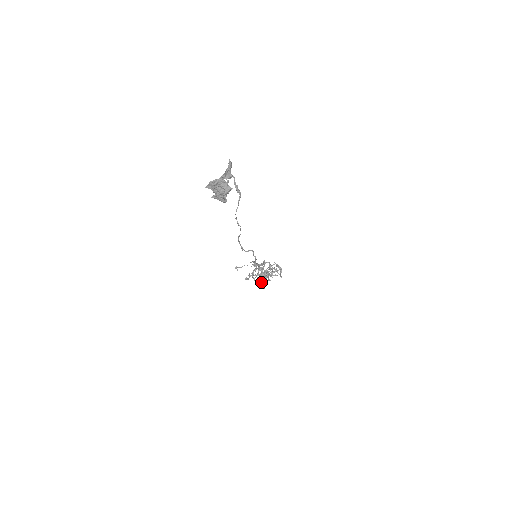
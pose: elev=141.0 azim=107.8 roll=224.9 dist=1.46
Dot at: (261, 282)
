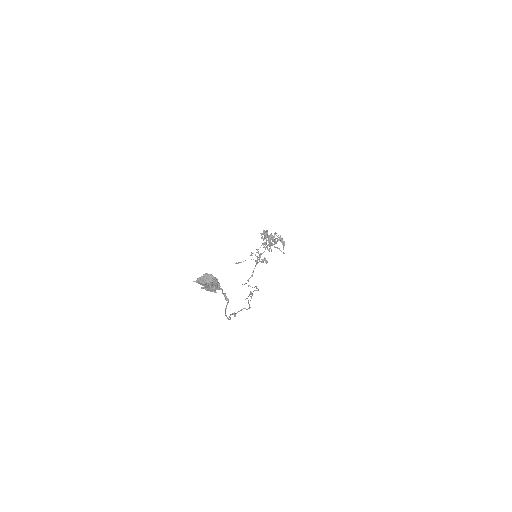
Dot at: (263, 260)
